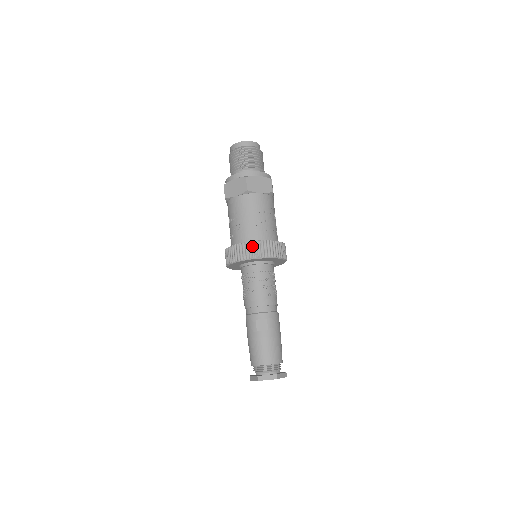
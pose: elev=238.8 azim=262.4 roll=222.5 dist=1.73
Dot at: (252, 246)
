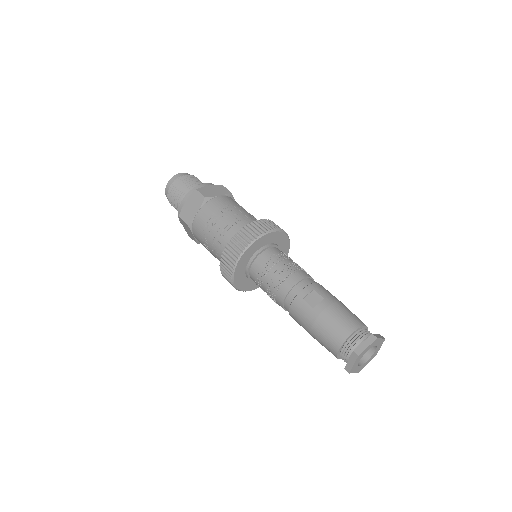
Dot at: (245, 231)
